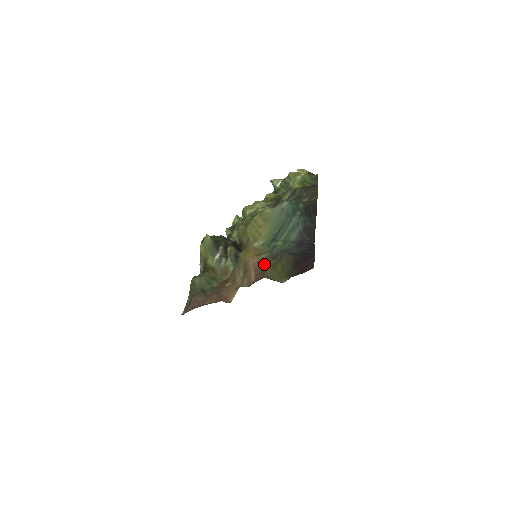
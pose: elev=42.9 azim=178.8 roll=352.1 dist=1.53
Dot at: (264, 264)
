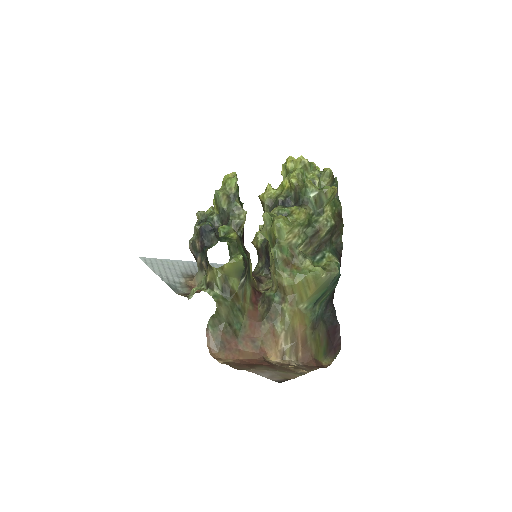
Dot at: (309, 336)
